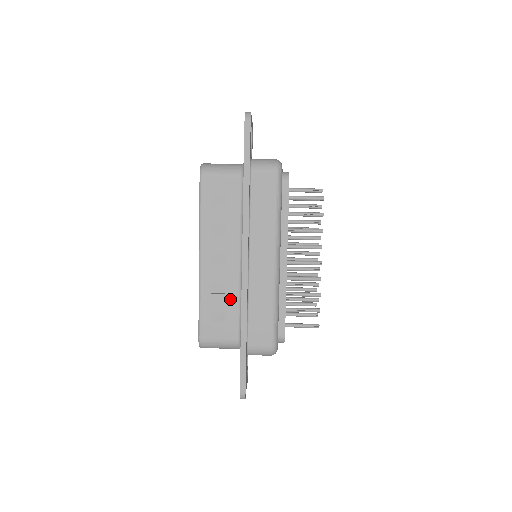
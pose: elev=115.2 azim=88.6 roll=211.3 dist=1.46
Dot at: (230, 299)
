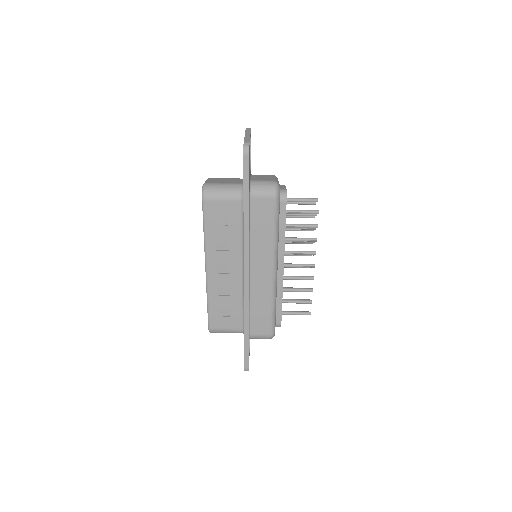
Dot at: (234, 300)
